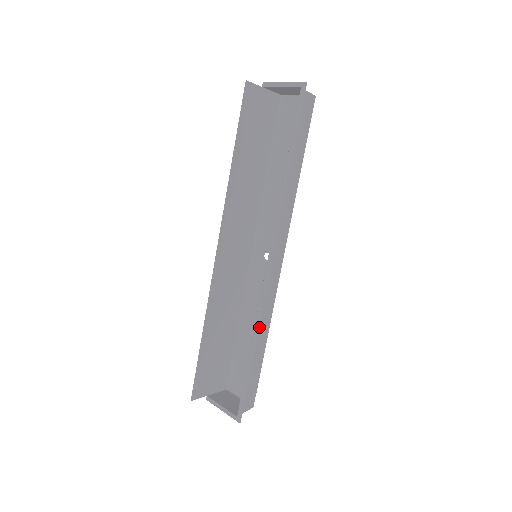
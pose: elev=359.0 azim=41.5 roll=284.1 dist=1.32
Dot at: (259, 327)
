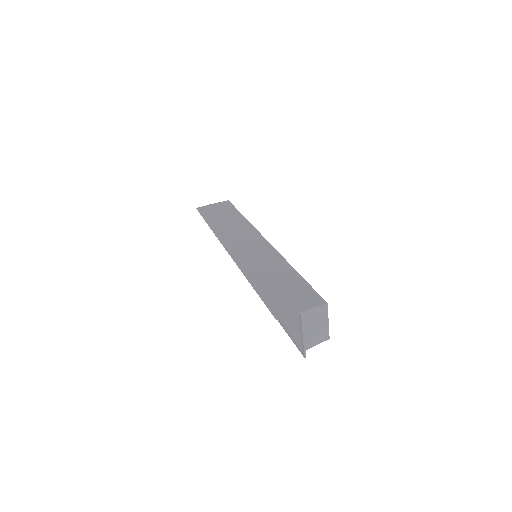
Dot at: occluded
